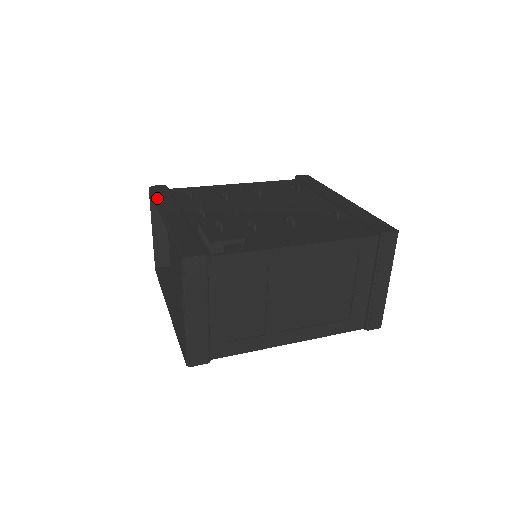
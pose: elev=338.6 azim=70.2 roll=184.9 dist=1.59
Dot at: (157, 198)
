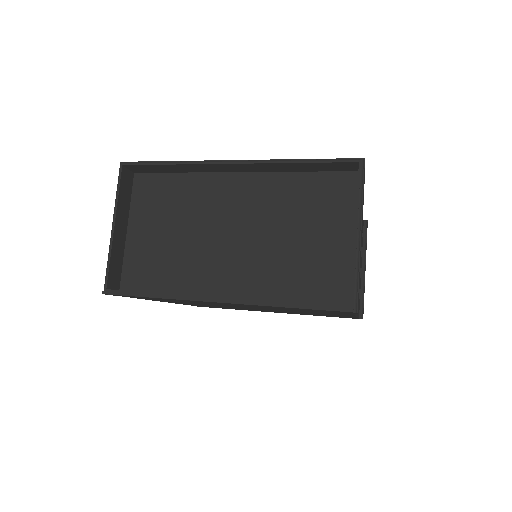
Dot at: (173, 161)
